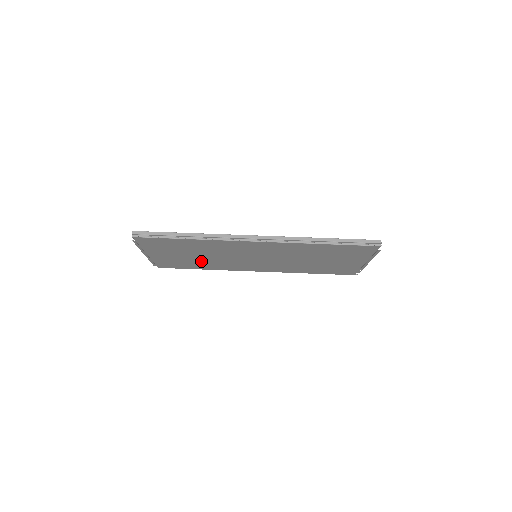
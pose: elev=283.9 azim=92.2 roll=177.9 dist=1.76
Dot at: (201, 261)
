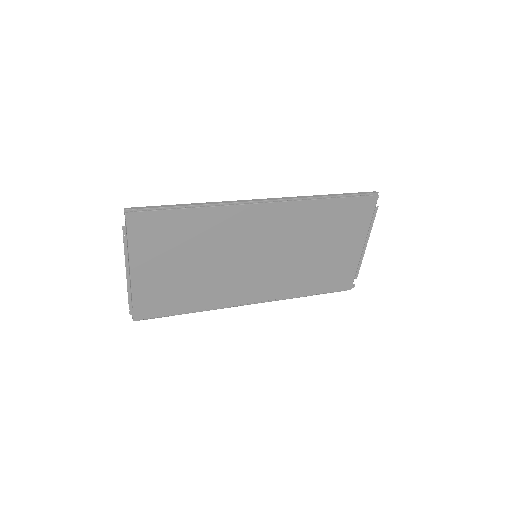
Dot at: (193, 282)
